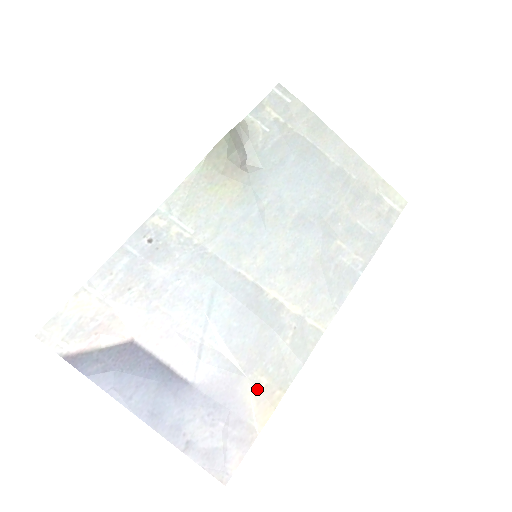
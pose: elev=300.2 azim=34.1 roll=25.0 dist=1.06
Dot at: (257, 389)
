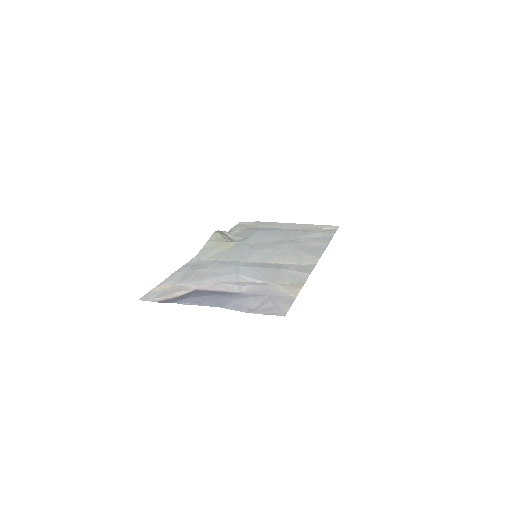
Dot at: (284, 286)
